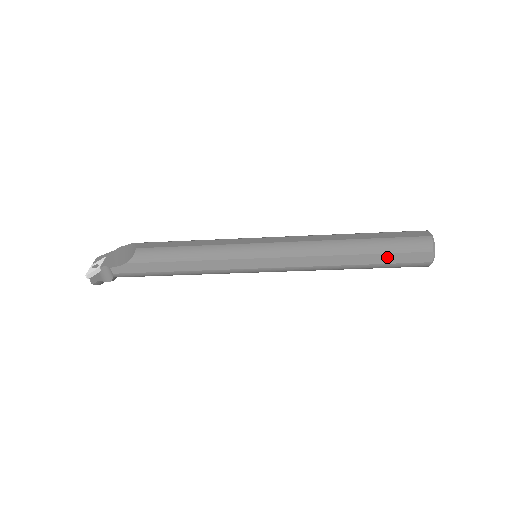
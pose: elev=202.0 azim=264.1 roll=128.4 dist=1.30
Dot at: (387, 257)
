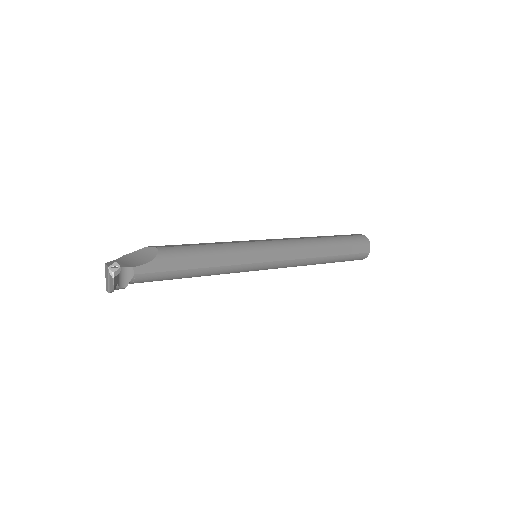
Dot at: (347, 249)
